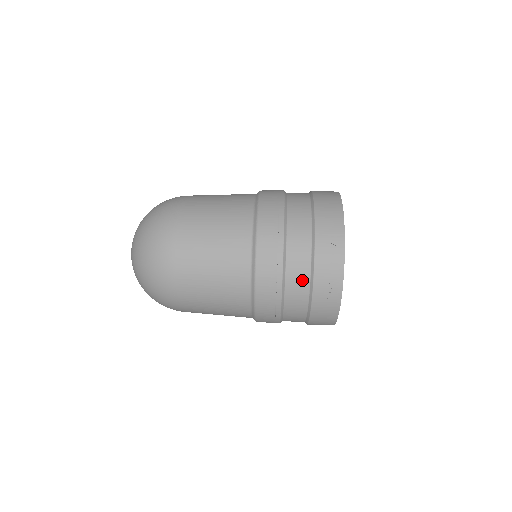
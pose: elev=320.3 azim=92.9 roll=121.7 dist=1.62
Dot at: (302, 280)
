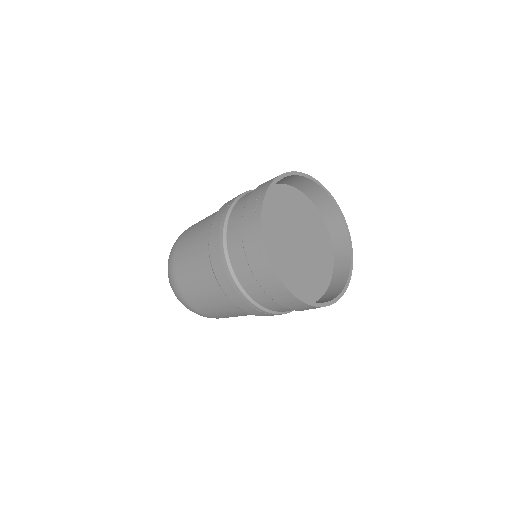
Dot at: (237, 243)
